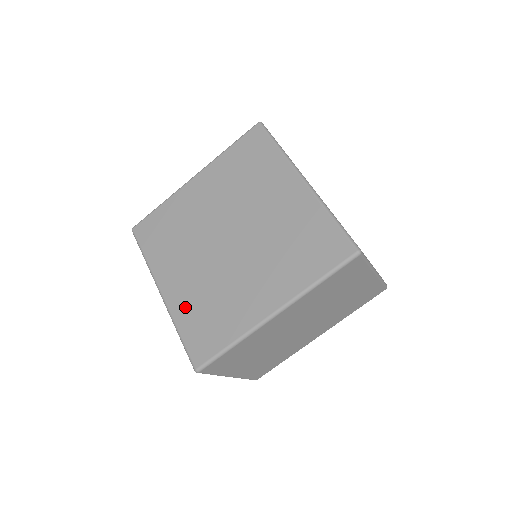
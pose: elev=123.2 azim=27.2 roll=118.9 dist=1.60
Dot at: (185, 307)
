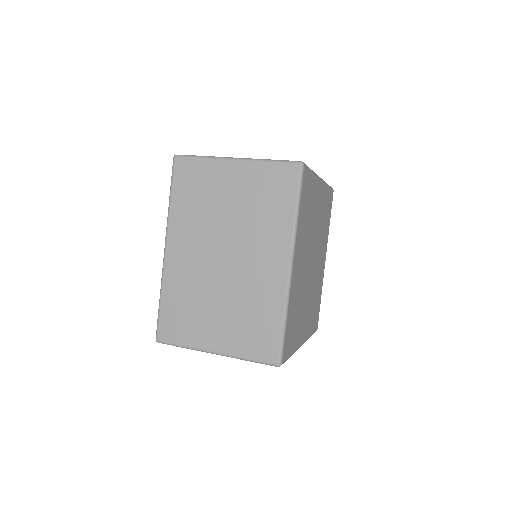
Dot at: occluded
